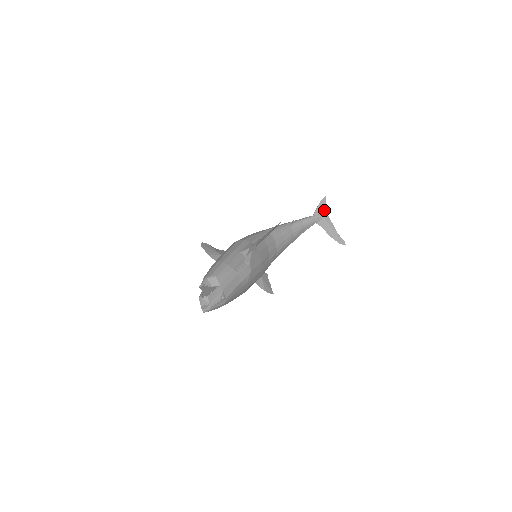
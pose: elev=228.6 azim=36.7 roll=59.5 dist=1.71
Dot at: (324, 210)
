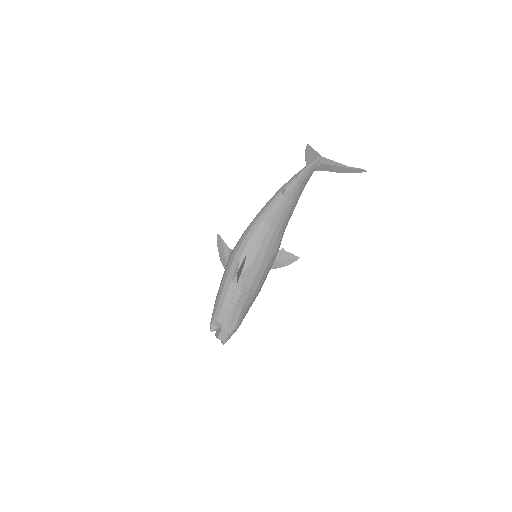
Dot at: (316, 156)
